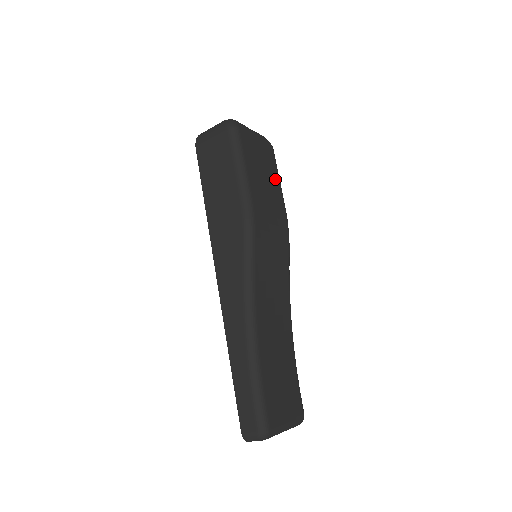
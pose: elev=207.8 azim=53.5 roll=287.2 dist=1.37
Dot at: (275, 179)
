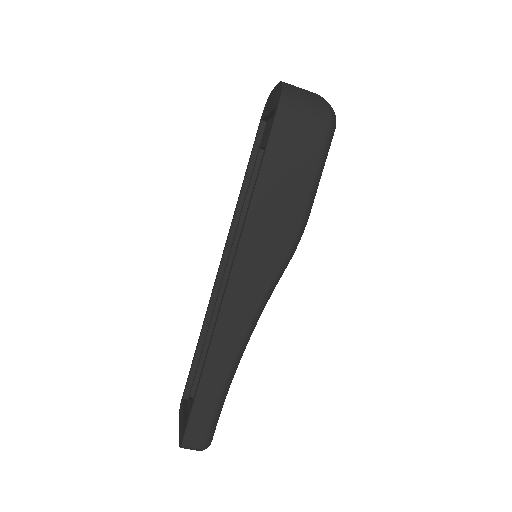
Dot at: occluded
